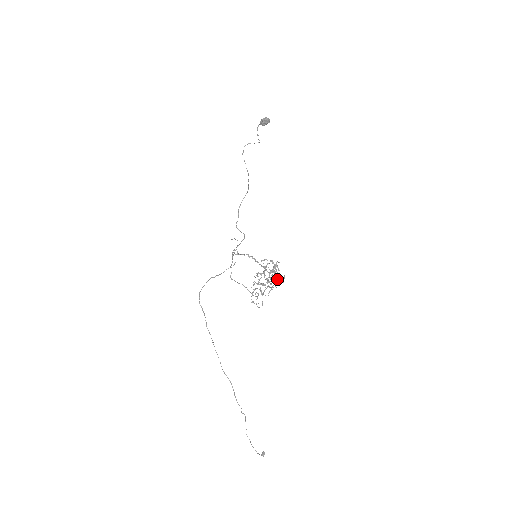
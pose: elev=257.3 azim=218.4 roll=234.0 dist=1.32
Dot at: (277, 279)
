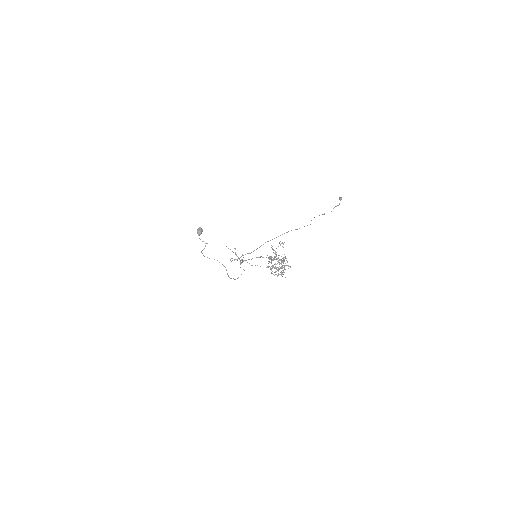
Dot at: occluded
